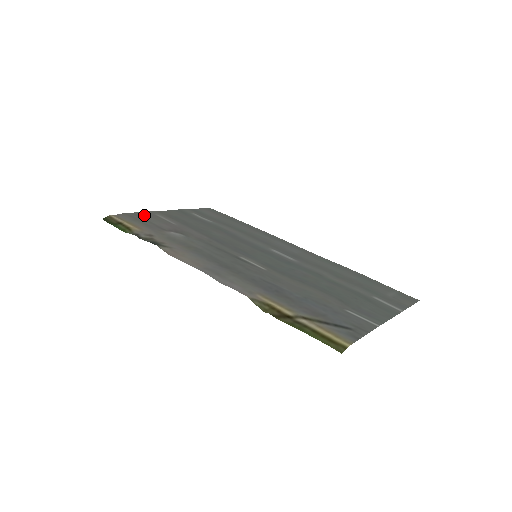
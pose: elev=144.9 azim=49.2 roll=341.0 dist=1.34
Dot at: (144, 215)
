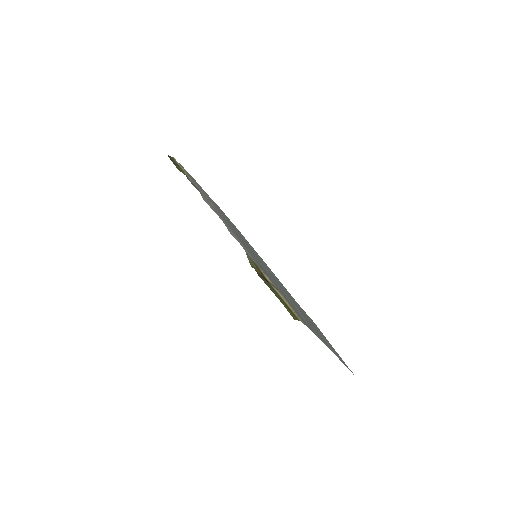
Dot at: occluded
